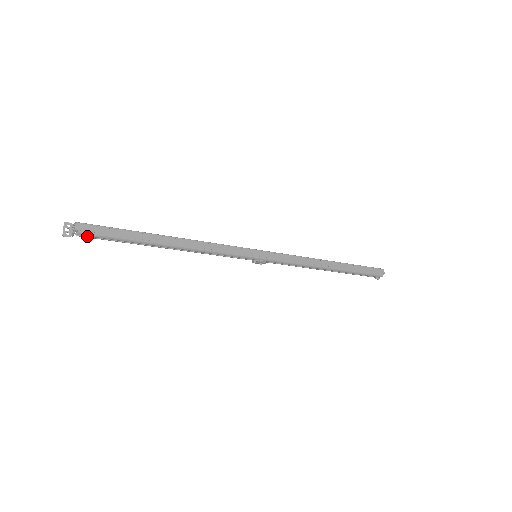
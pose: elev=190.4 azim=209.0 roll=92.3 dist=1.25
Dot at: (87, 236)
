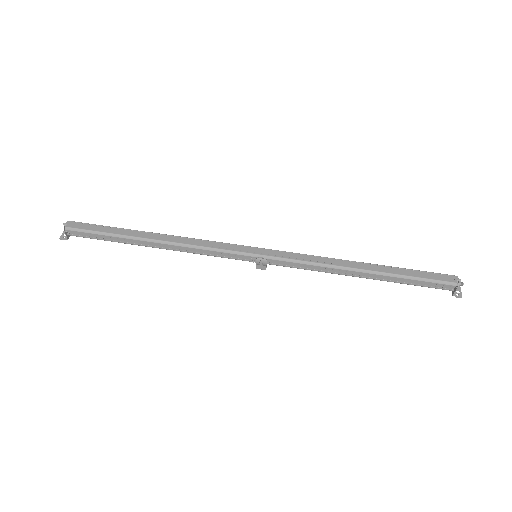
Dot at: (76, 235)
